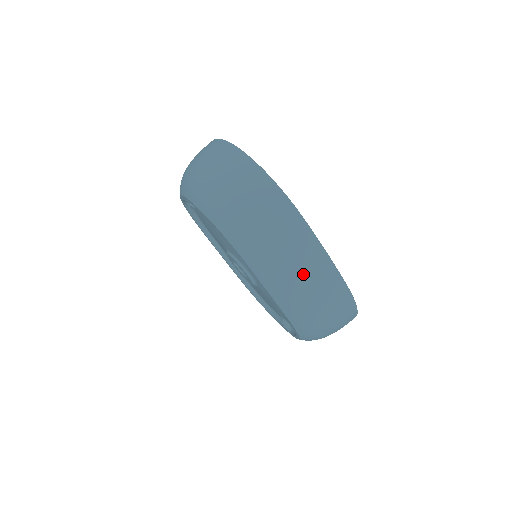
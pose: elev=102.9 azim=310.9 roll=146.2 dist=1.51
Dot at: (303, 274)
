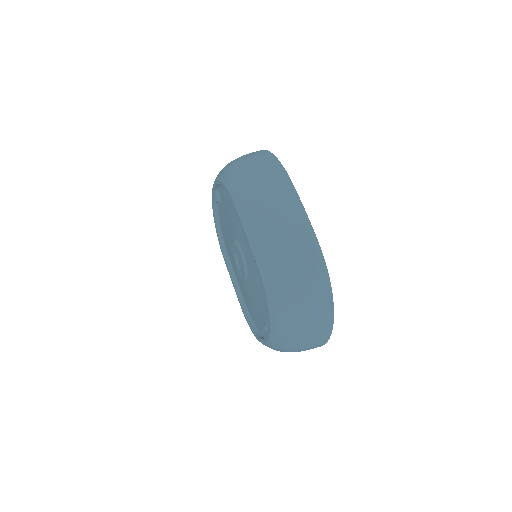
Dot at: (279, 218)
